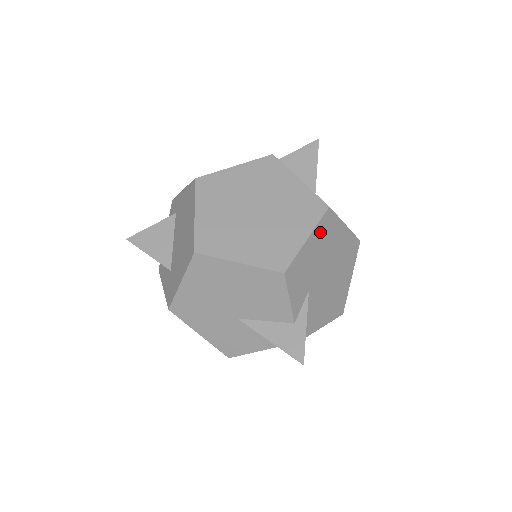
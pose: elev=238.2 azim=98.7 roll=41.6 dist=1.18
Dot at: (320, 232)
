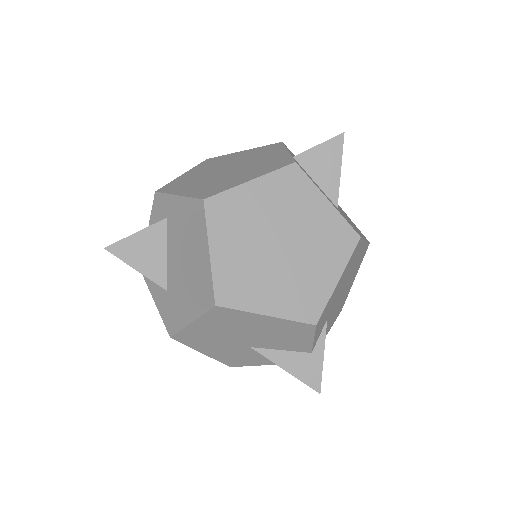
Dot at: (348, 265)
